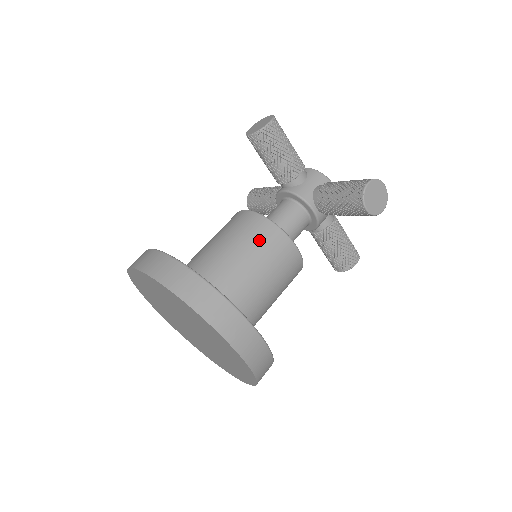
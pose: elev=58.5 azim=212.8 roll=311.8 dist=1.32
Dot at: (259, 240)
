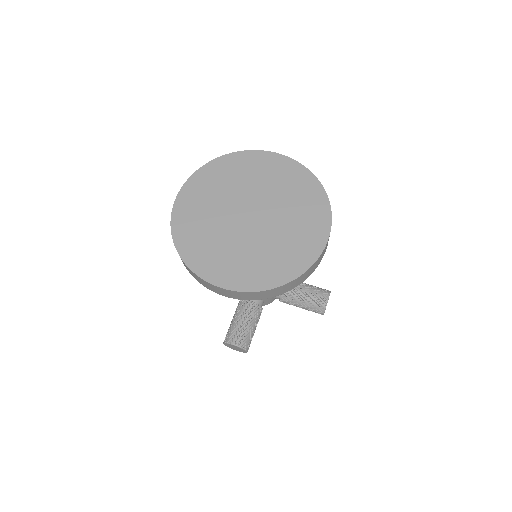
Dot at: occluded
